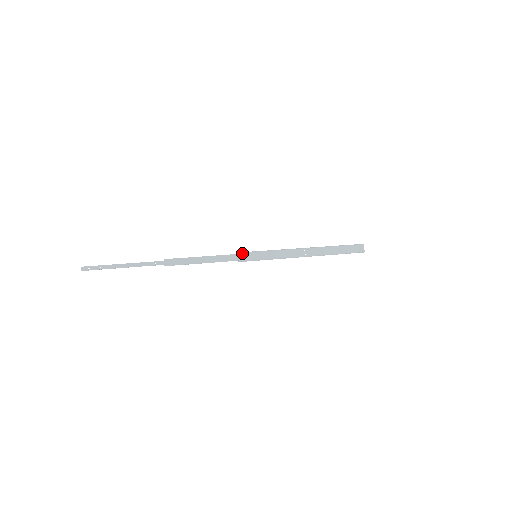
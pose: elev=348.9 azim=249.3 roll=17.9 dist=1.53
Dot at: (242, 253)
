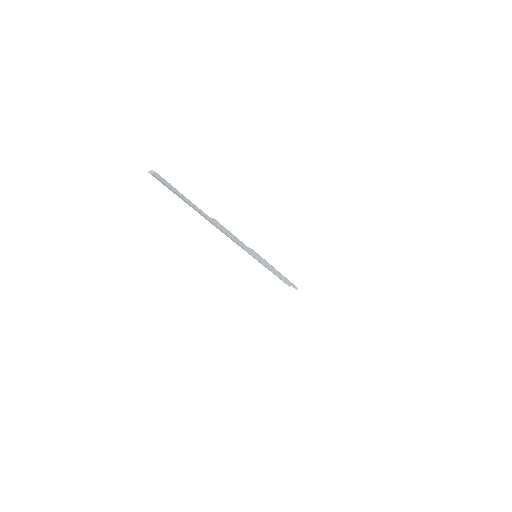
Dot at: occluded
